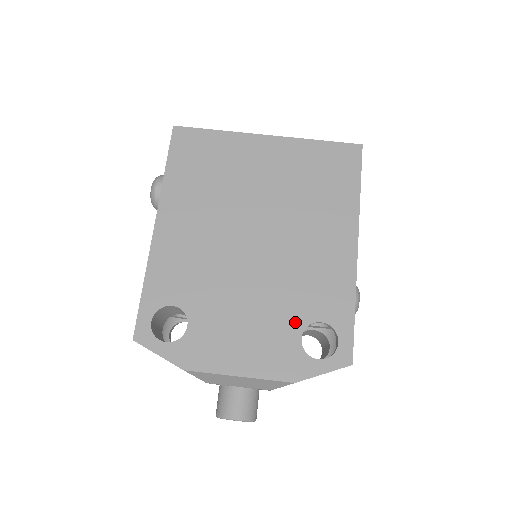
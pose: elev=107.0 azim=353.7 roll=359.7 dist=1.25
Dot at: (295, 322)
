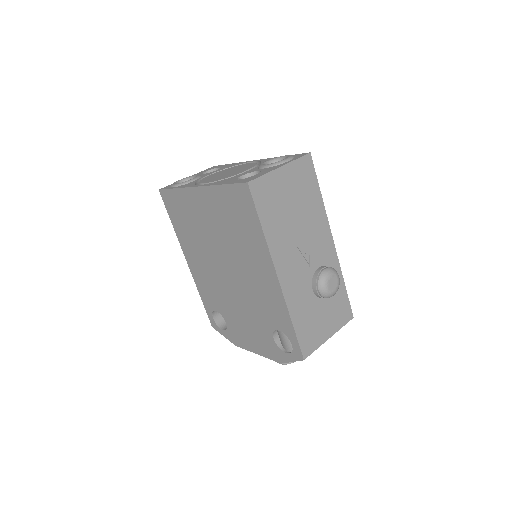
Dot at: (267, 328)
